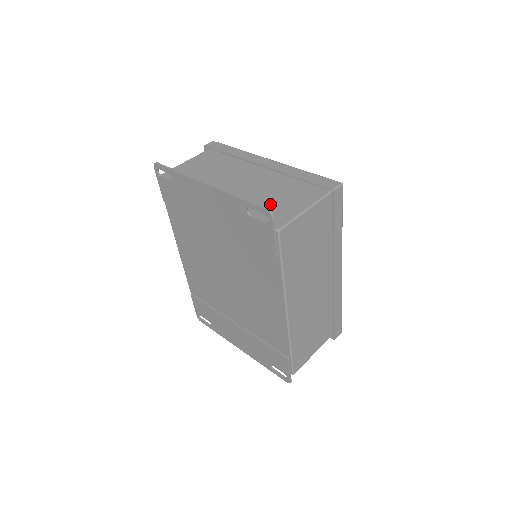
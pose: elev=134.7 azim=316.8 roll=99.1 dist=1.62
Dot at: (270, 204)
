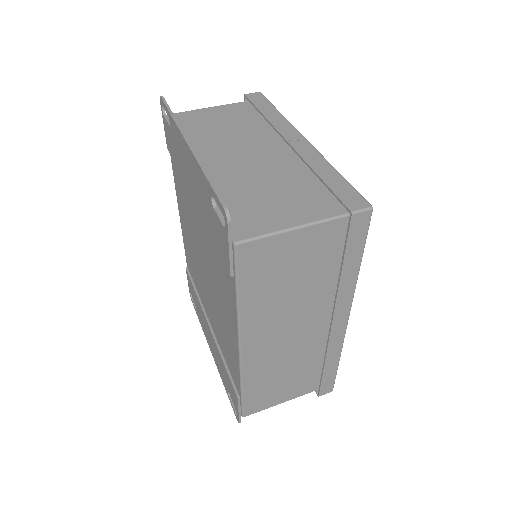
Dot at: (256, 200)
